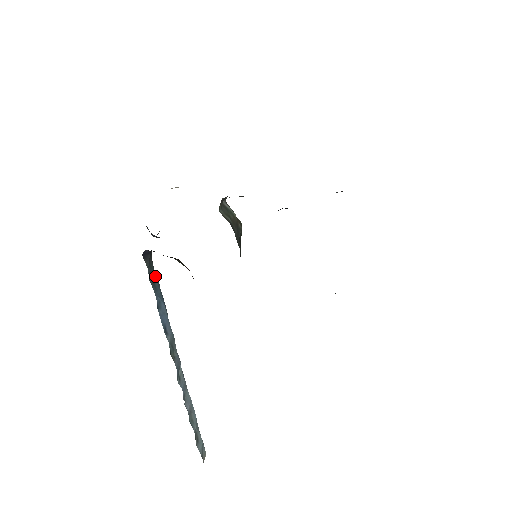
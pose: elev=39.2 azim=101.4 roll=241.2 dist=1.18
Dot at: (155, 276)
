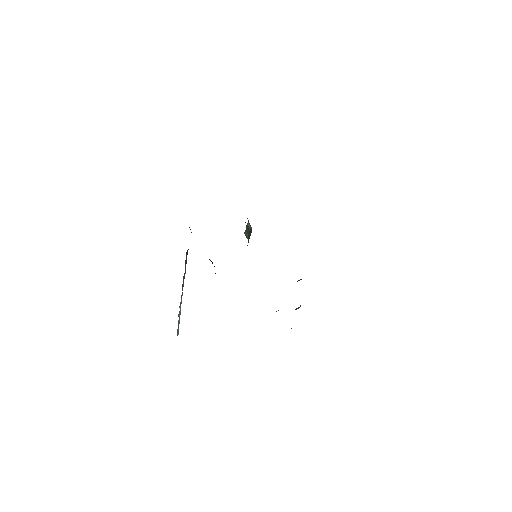
Dot at: occluded
